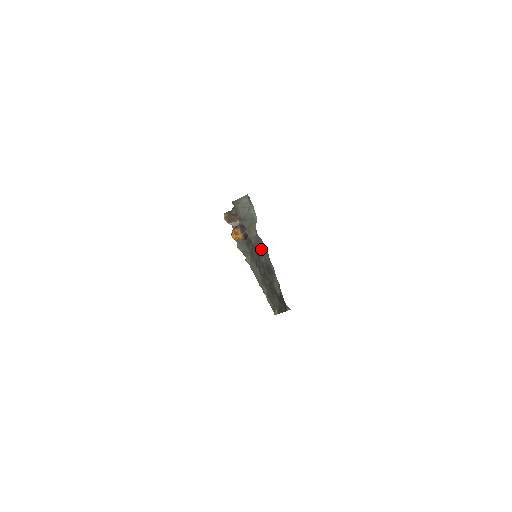
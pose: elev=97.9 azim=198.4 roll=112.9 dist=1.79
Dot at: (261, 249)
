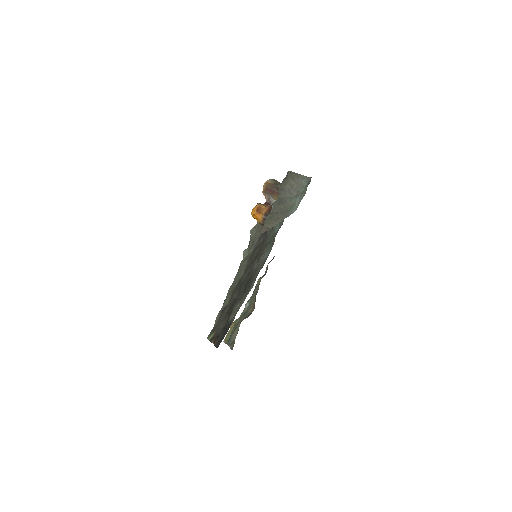
Dot at: (265, 252)
